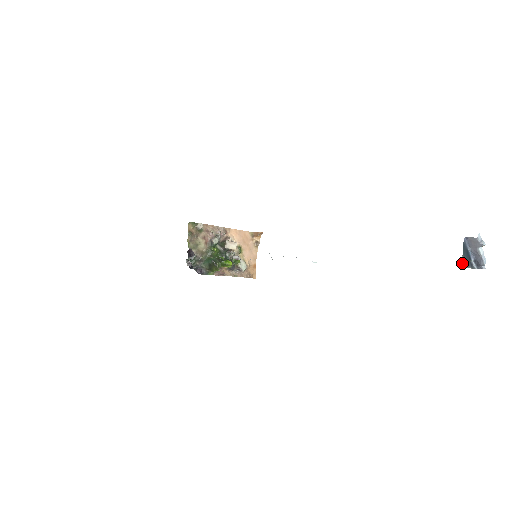
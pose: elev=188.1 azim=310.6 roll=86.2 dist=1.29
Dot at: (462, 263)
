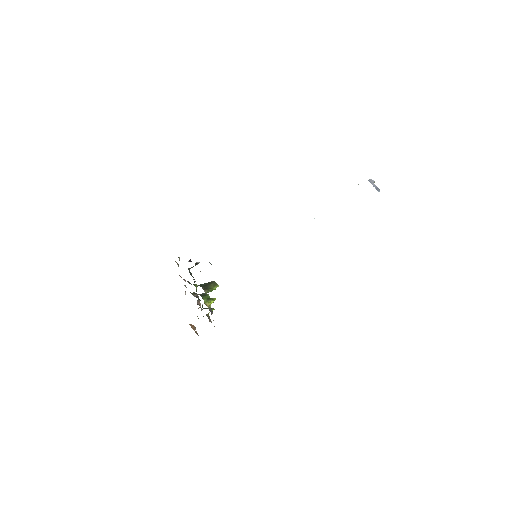
Dot at: occluded
